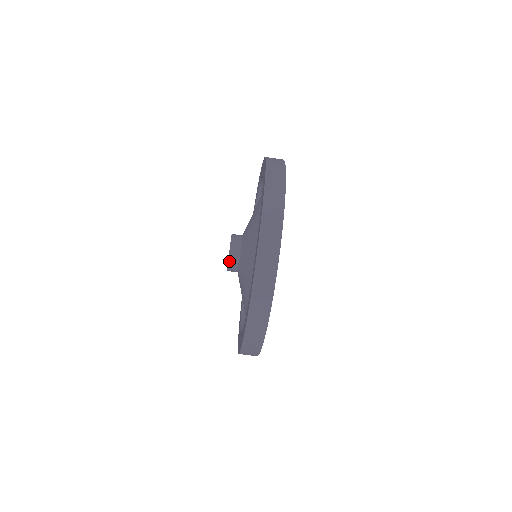
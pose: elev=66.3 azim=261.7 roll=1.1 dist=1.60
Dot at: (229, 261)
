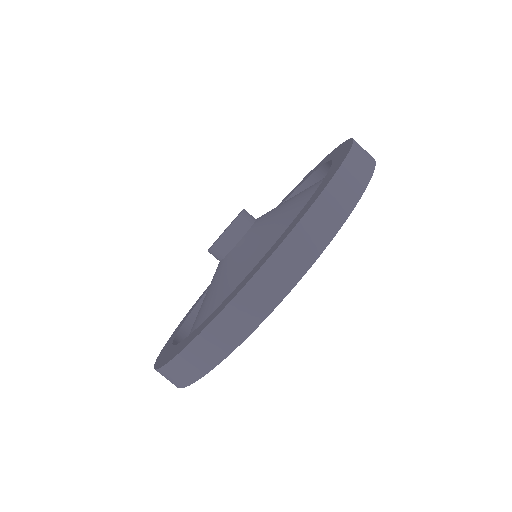
Dot at: (230, 228)
